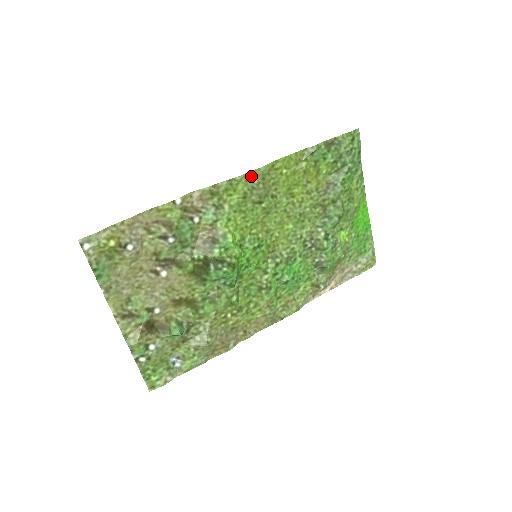
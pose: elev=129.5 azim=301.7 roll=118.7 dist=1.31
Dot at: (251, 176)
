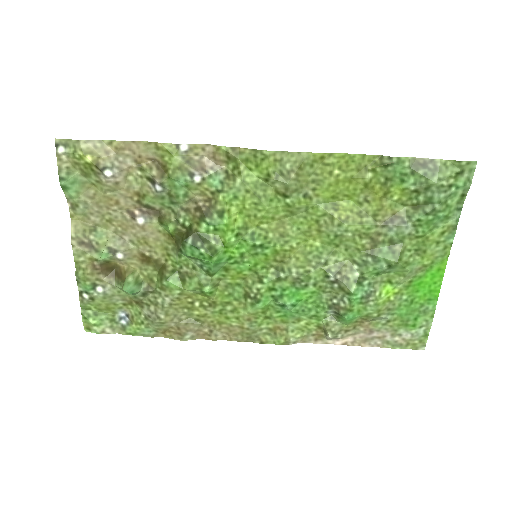
Dot at: (285, 157)
